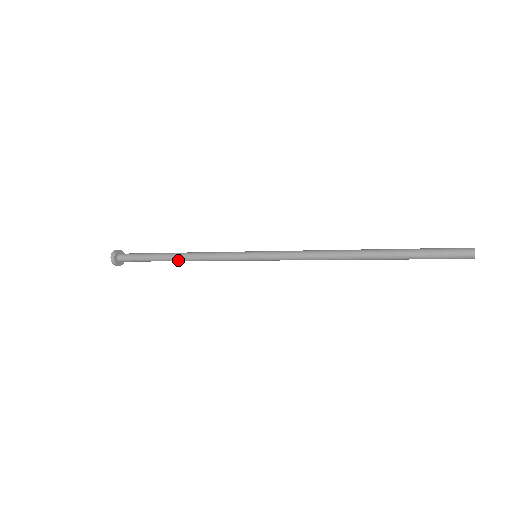
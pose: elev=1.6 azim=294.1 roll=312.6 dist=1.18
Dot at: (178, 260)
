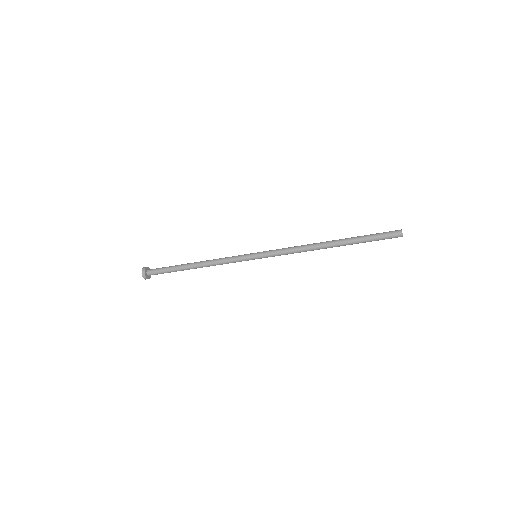
Dot at: (196, 264)
